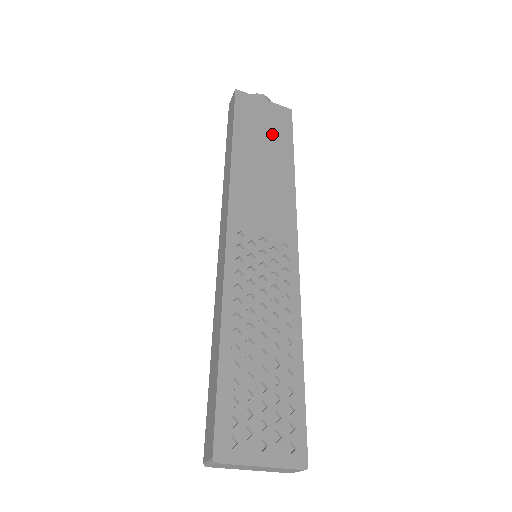
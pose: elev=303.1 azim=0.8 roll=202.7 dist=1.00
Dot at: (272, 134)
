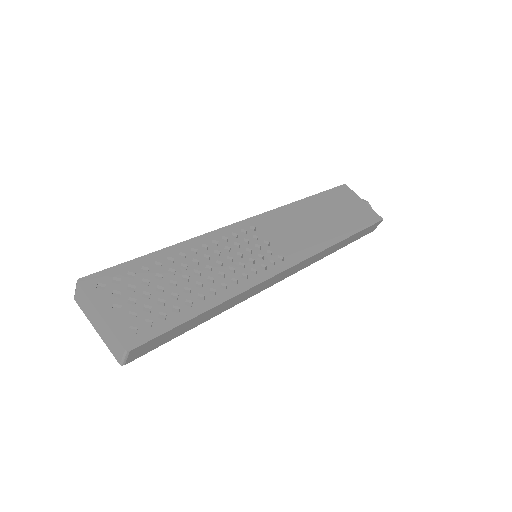
Dot at: (348, 215)
